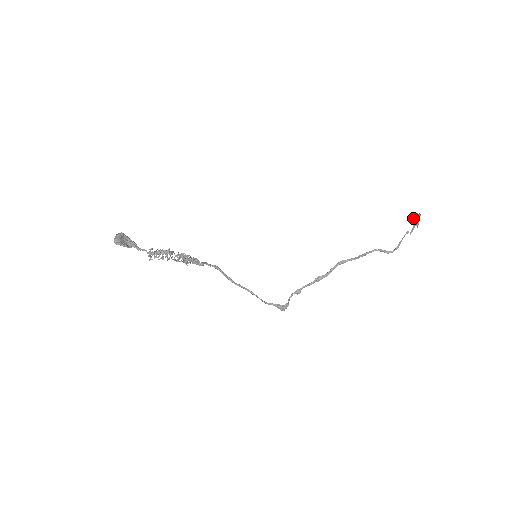
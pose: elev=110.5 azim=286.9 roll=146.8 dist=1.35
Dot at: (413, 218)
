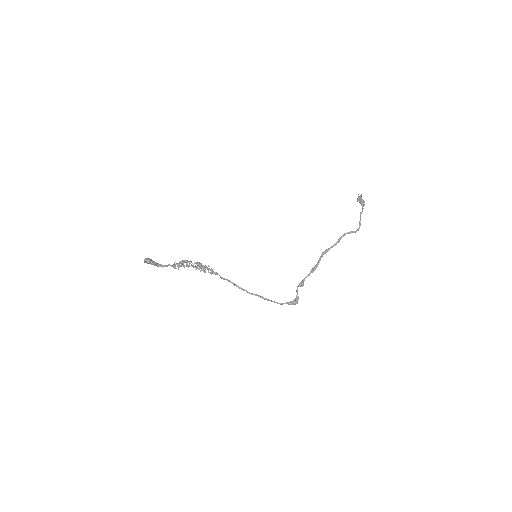
Dot at: (358, 200)
